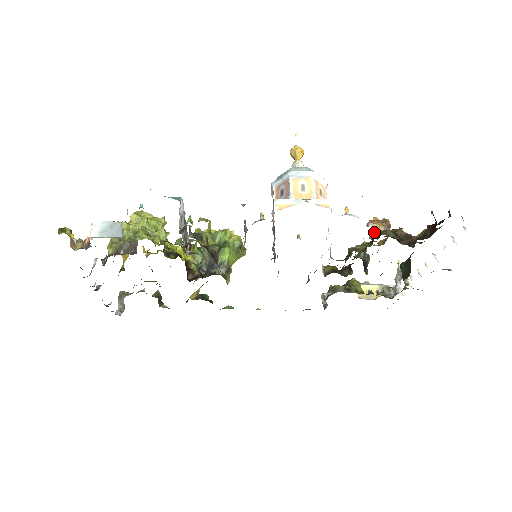
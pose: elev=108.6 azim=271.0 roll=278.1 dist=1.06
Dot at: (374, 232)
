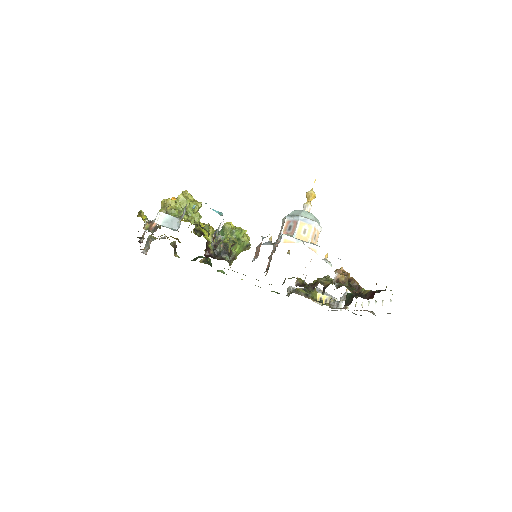
Dot at: (337, 279)
